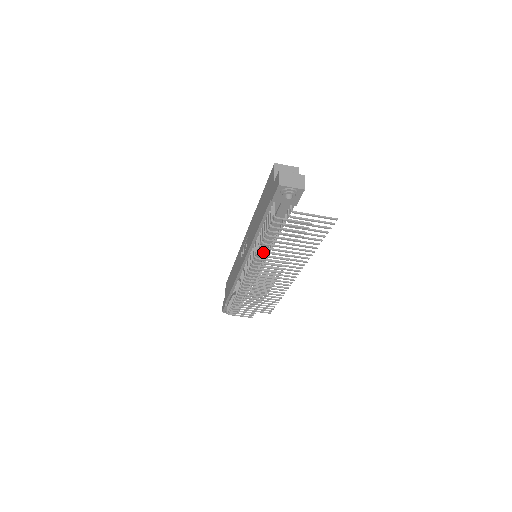
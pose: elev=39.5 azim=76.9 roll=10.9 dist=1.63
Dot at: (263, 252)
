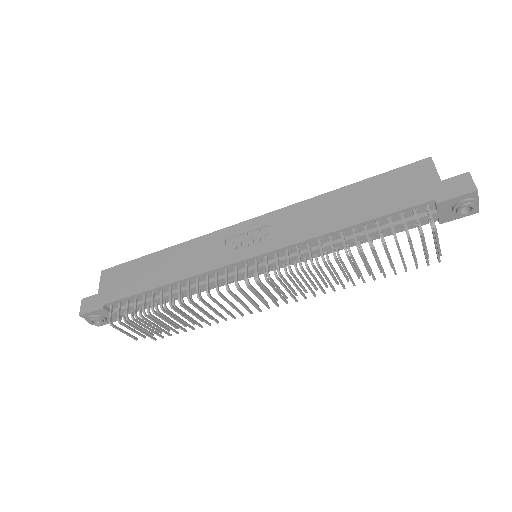
Dot at: (338, 261)
